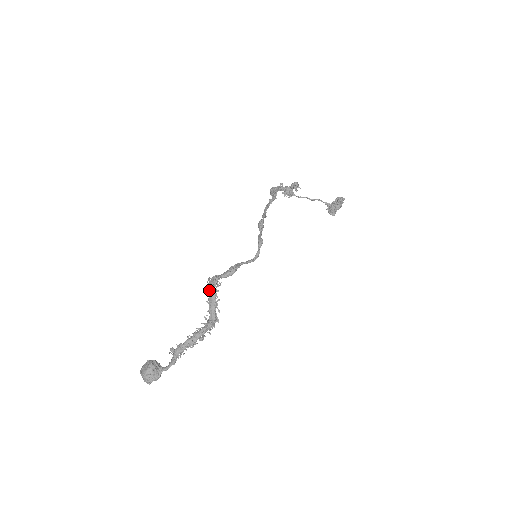
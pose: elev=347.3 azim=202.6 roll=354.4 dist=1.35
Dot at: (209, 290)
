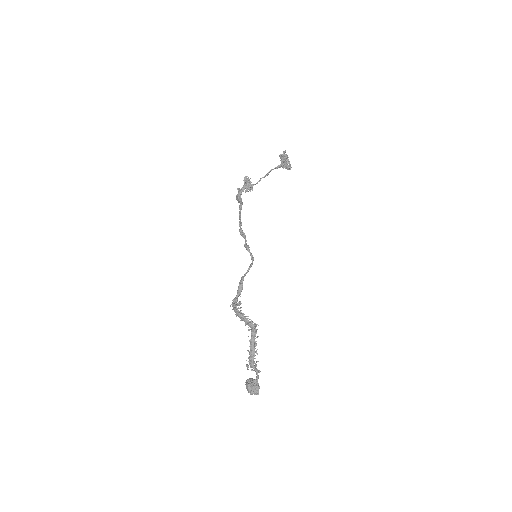
Dot at: occluded
